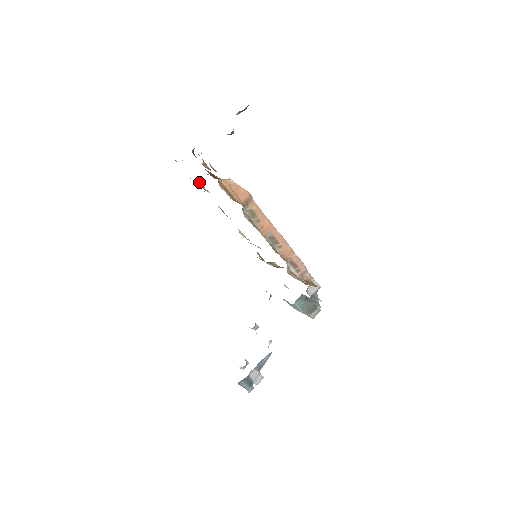
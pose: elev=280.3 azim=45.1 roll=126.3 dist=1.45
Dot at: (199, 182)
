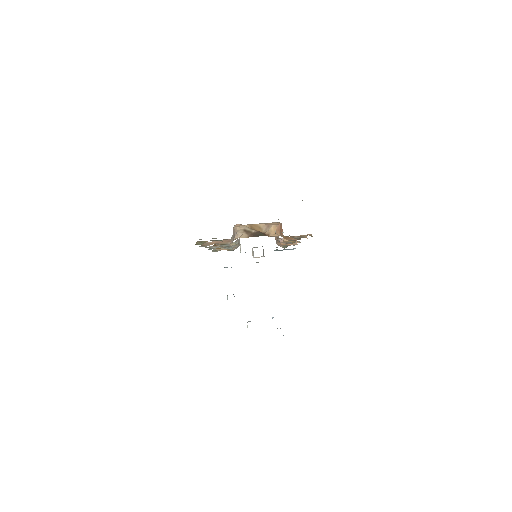
Dot at: occluded
